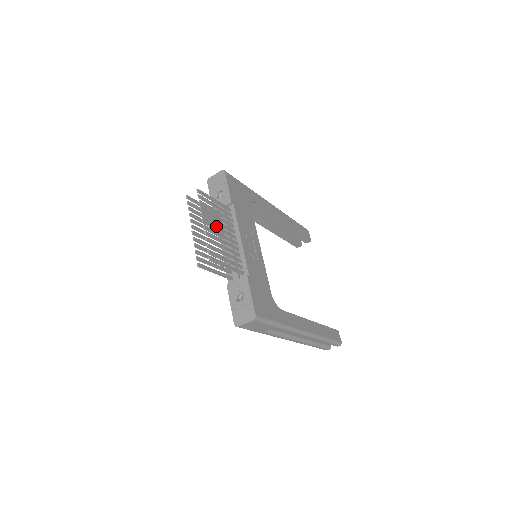
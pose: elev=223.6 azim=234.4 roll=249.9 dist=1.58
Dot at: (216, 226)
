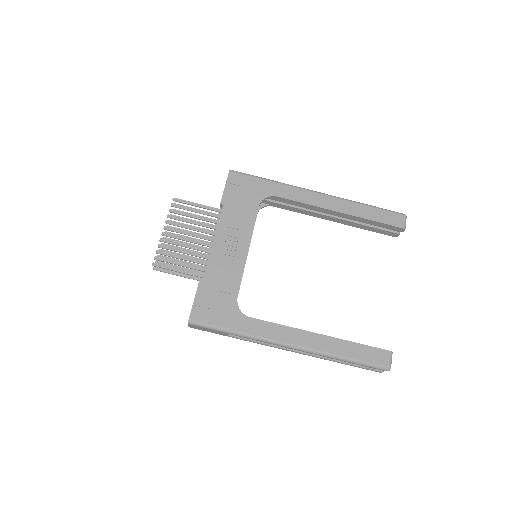
Dot at: (183, 232)
